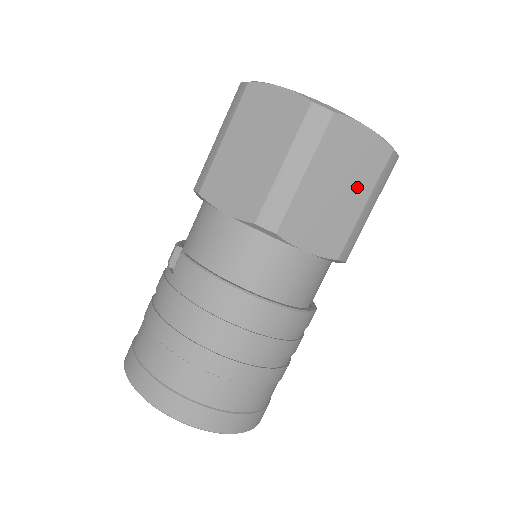
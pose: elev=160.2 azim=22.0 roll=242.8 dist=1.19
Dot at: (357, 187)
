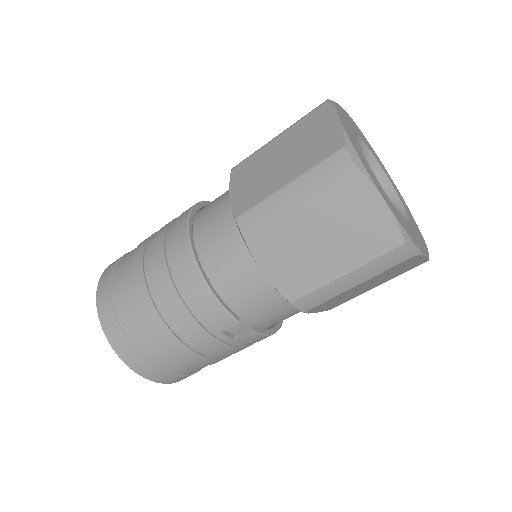
Dot at: (295, 165)
